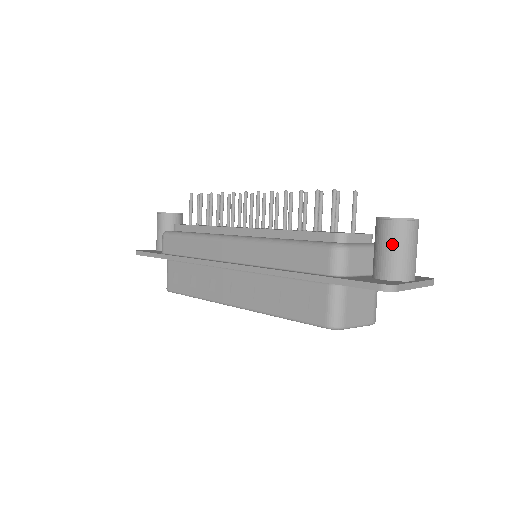
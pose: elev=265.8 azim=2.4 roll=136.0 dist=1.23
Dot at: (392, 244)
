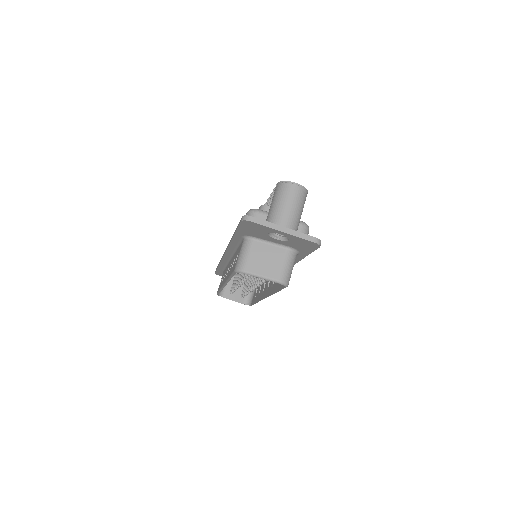
Dot at: (274, 200)
